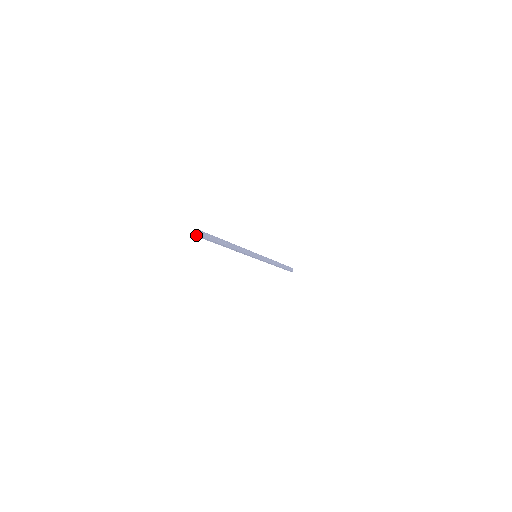
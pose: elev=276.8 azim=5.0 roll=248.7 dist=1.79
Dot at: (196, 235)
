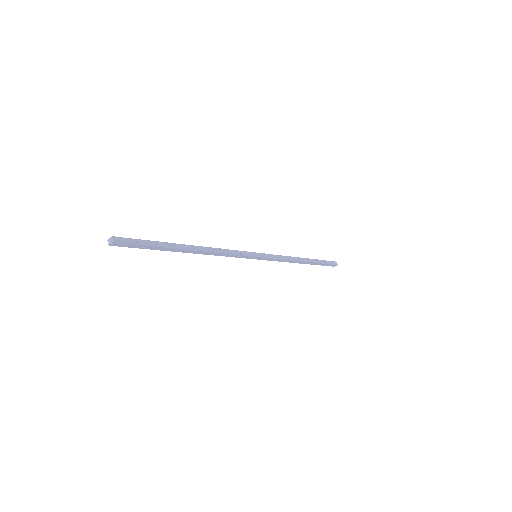
Dot at: (109, 243)
